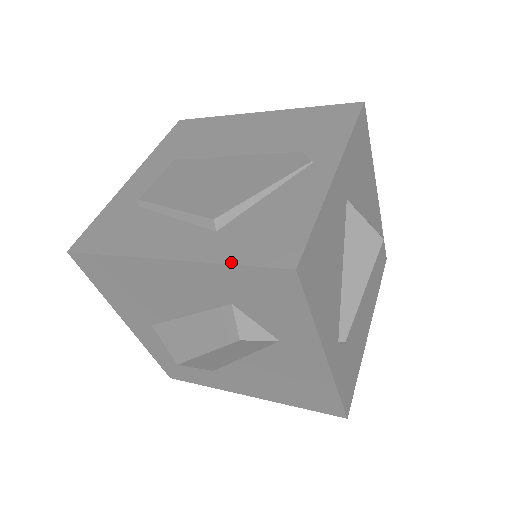
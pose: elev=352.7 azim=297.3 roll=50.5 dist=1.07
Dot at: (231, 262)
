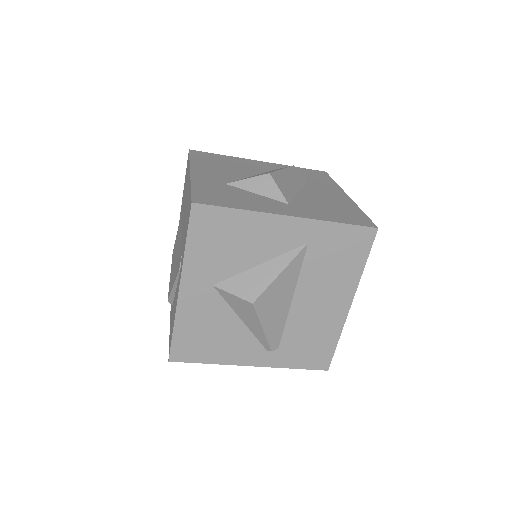
Dot at: (169, 335)
